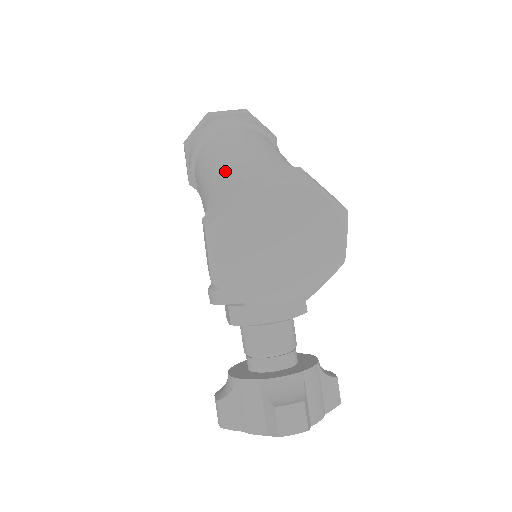
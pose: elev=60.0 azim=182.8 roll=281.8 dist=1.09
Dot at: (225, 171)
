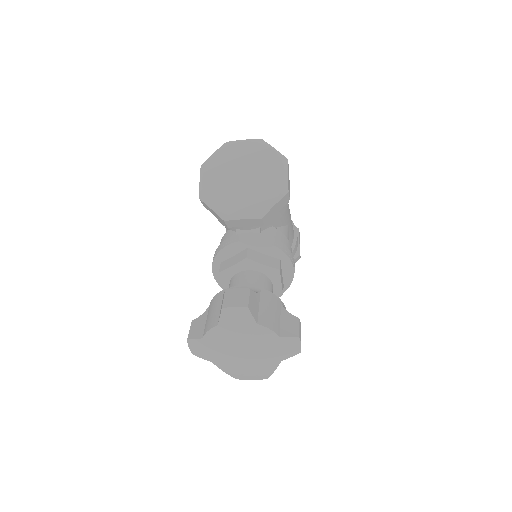
Dot at: occluded
